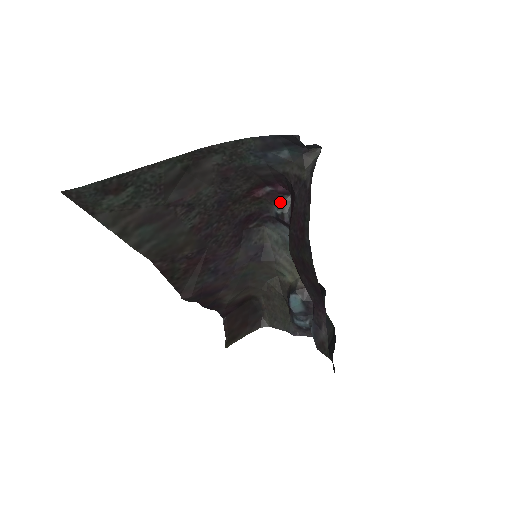
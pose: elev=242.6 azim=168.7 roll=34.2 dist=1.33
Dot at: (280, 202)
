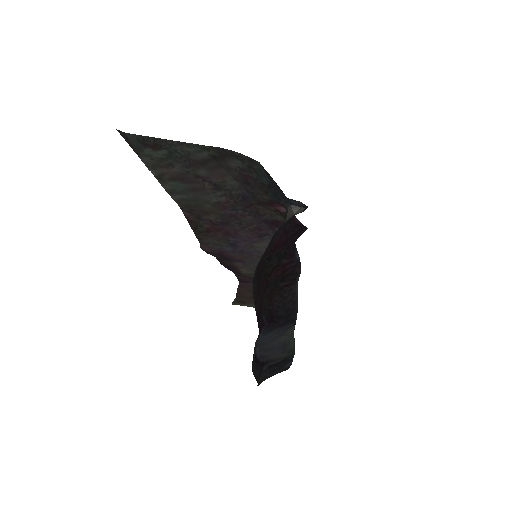
Dot at: occluded
